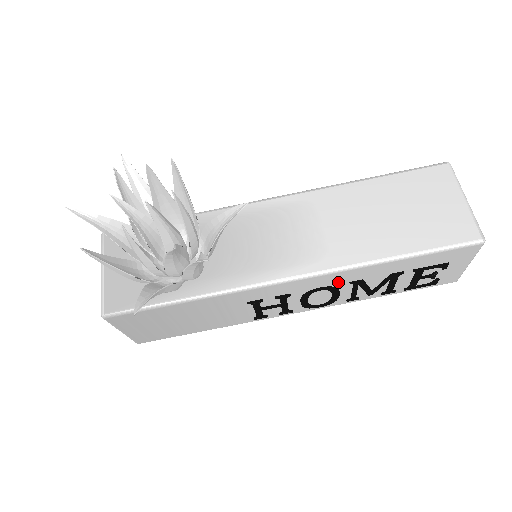
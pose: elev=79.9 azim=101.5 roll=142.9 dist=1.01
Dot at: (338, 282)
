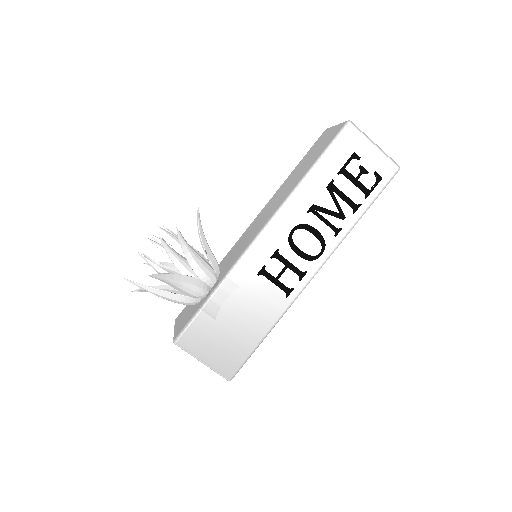
Dot at: (298, 217)
